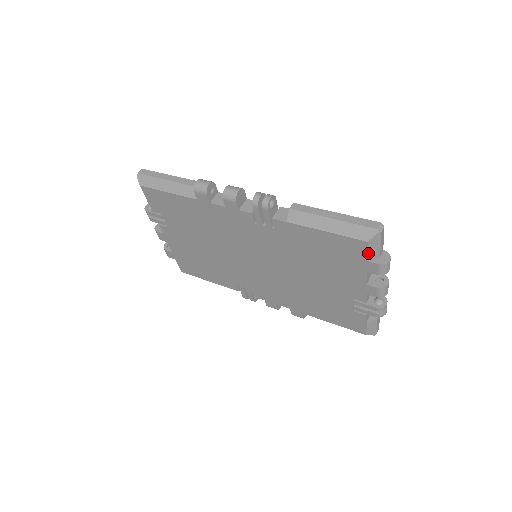
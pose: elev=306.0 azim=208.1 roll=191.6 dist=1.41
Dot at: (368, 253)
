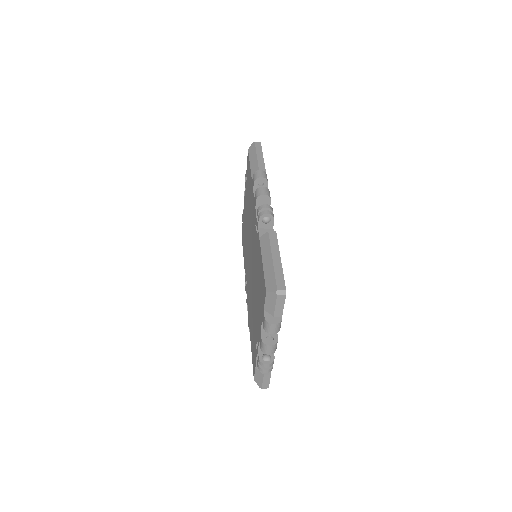
Dot at: (266, 303)
